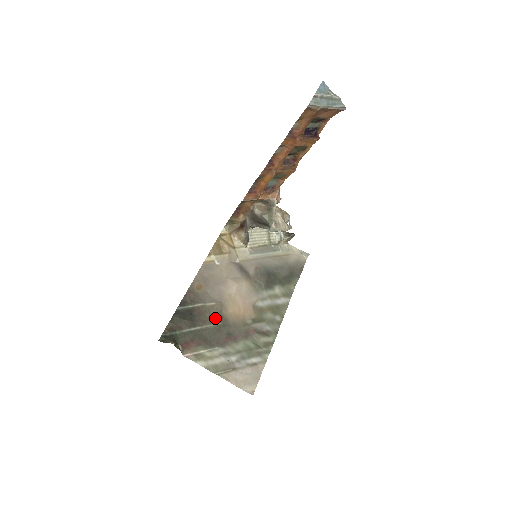
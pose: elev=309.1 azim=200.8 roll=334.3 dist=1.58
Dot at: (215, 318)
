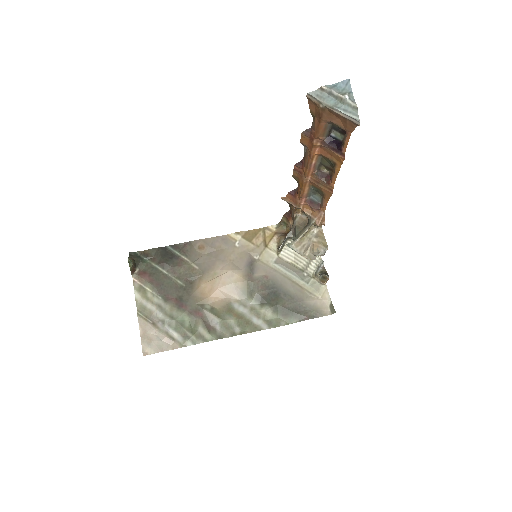
Dot at: (186, 278)
